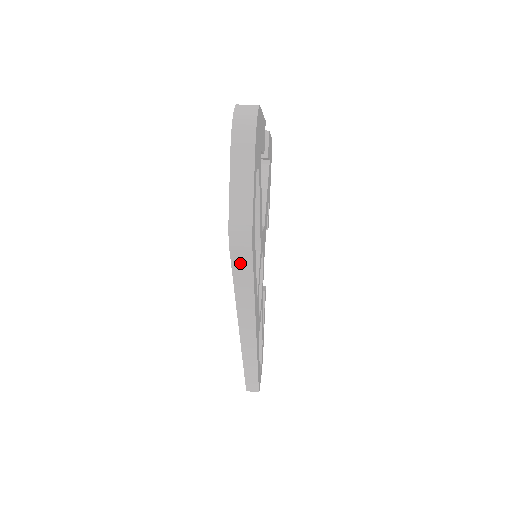
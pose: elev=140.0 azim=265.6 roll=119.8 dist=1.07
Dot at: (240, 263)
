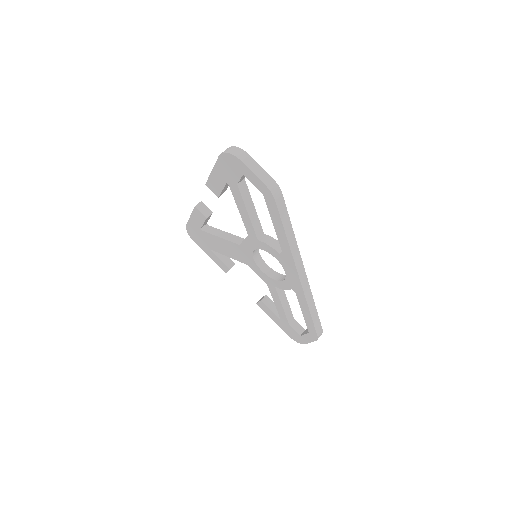
Dot at: (281, 207)
